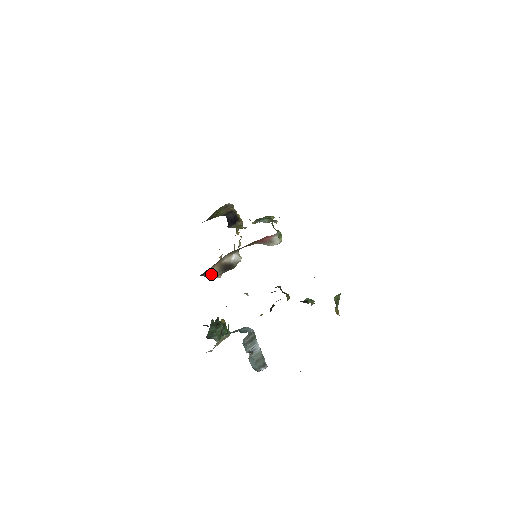
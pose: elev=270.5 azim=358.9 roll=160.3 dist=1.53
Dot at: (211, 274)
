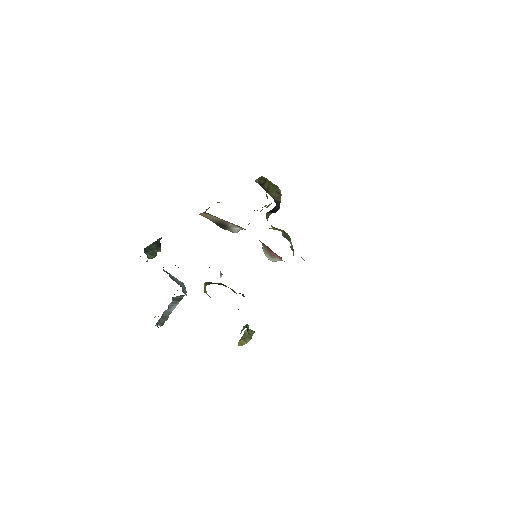
Dot at: (208, 215)
